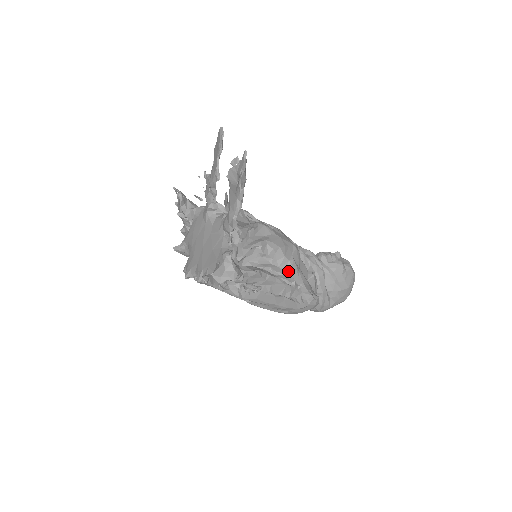
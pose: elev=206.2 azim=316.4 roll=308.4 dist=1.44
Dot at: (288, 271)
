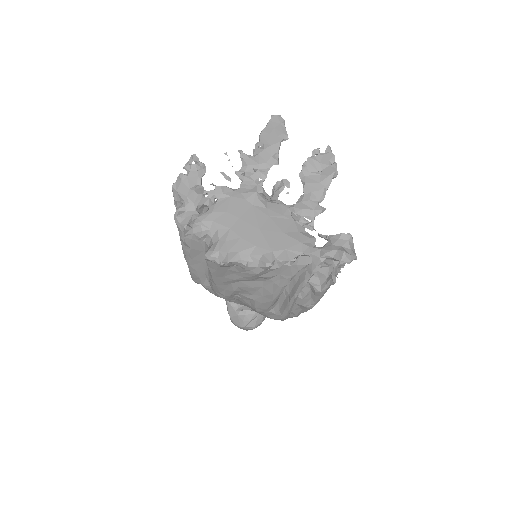
Dot at: occluded
